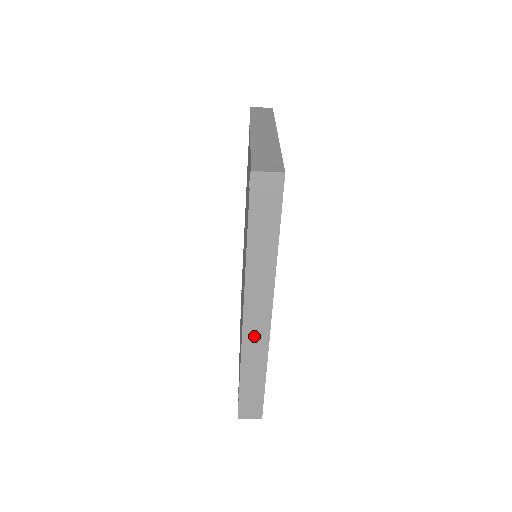
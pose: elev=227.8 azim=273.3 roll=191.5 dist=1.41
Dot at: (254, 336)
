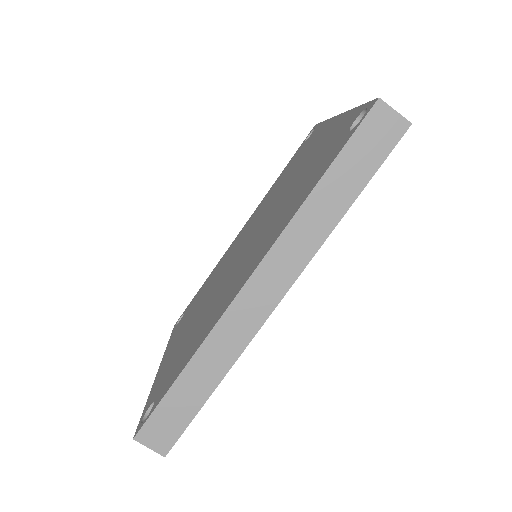
Dot at: (241, 318)
